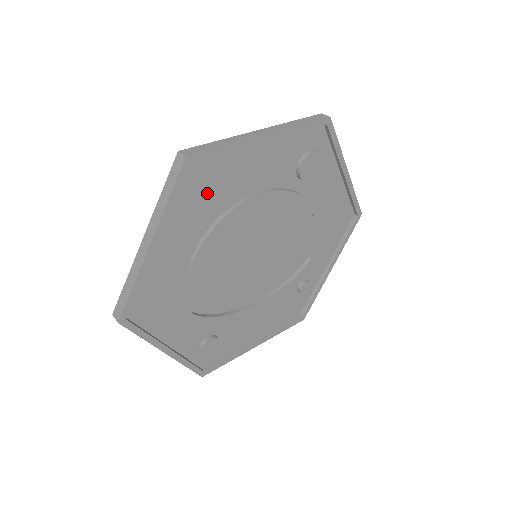
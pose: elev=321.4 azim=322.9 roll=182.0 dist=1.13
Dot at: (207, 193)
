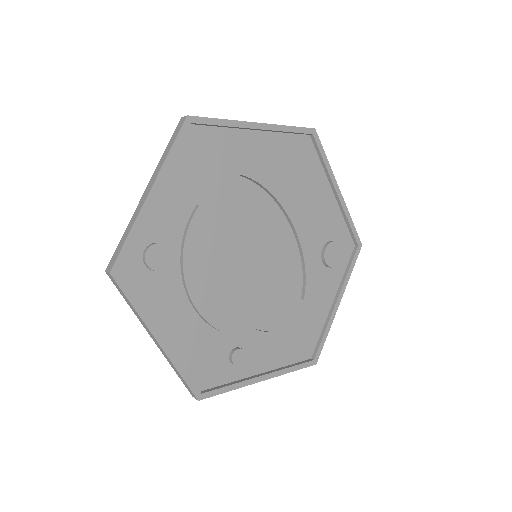
Dot at: (295, 163)
